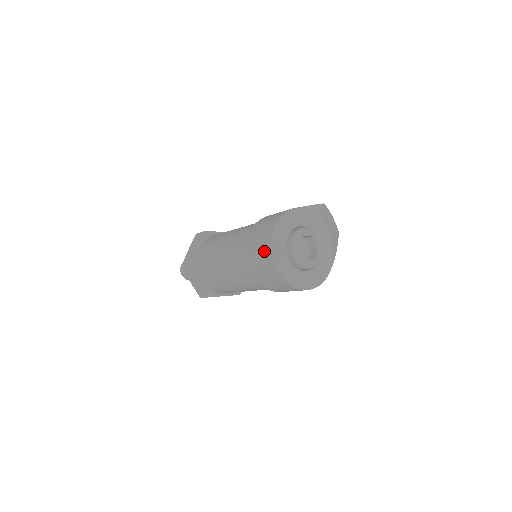
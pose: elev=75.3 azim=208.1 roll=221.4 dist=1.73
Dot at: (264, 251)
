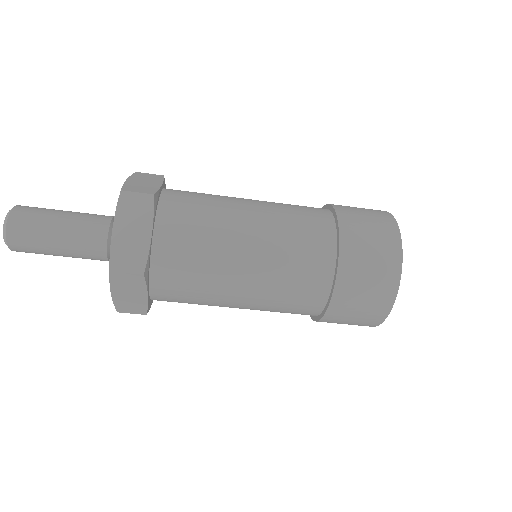
Dot at: (385, 231)
